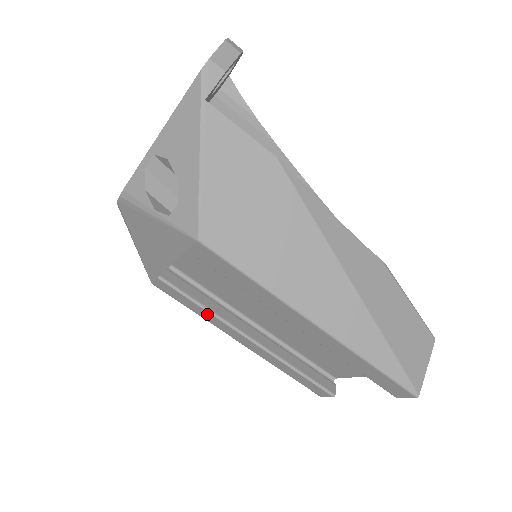
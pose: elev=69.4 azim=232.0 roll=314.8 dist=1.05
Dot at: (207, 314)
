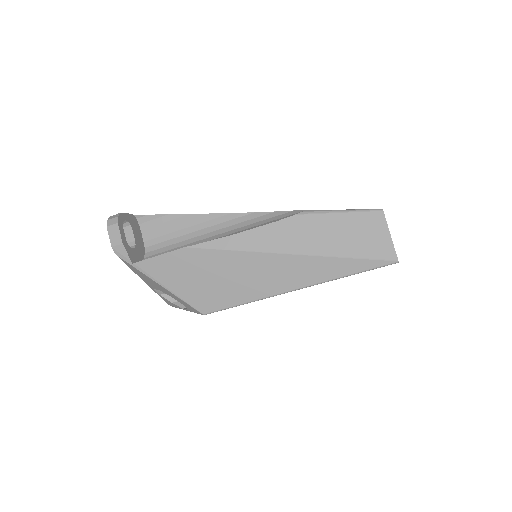
Dot at: occluded
